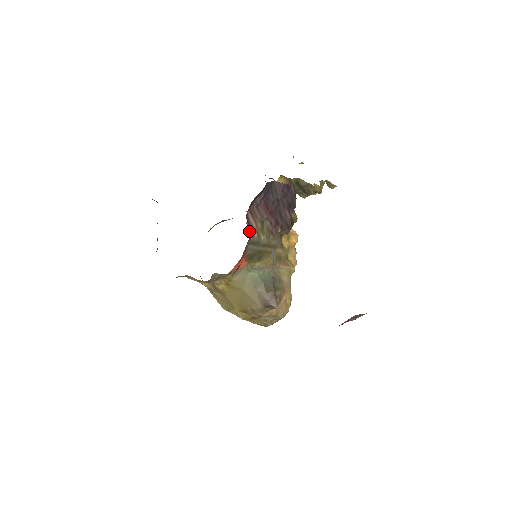
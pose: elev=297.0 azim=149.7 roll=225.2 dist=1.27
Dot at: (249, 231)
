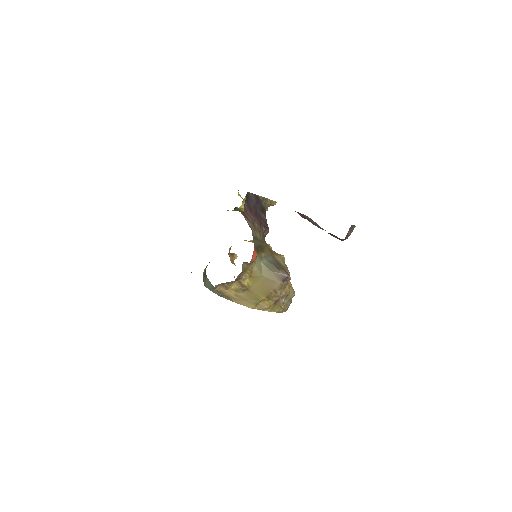
Dot at: occluded
